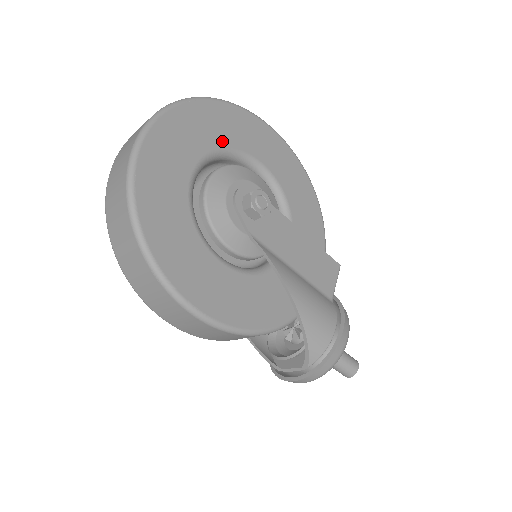
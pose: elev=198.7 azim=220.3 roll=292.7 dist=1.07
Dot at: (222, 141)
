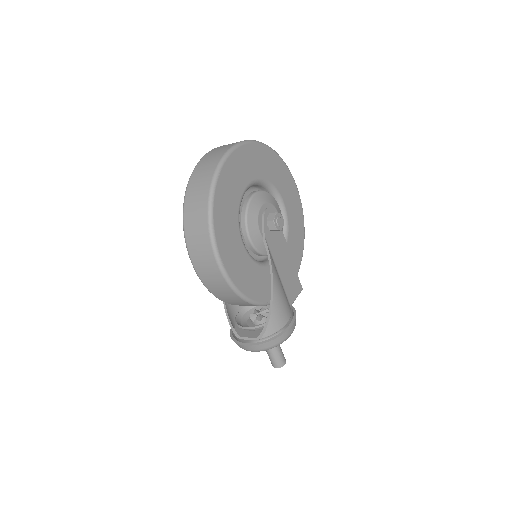
Dot at: (269, 176)
